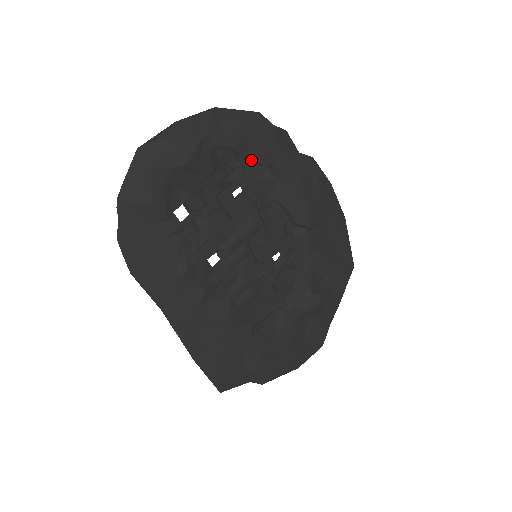
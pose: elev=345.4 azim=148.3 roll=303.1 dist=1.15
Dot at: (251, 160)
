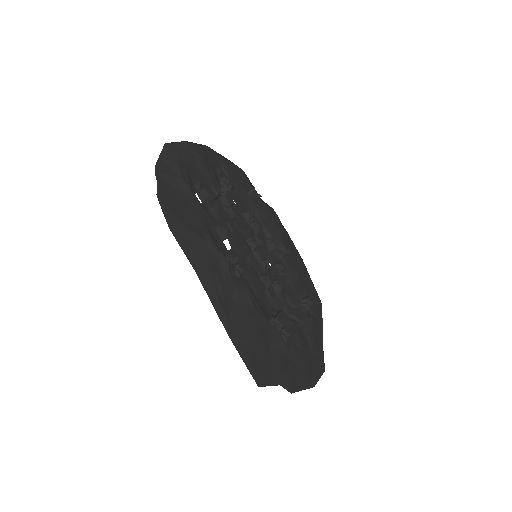
Dot at: (236, 185)
